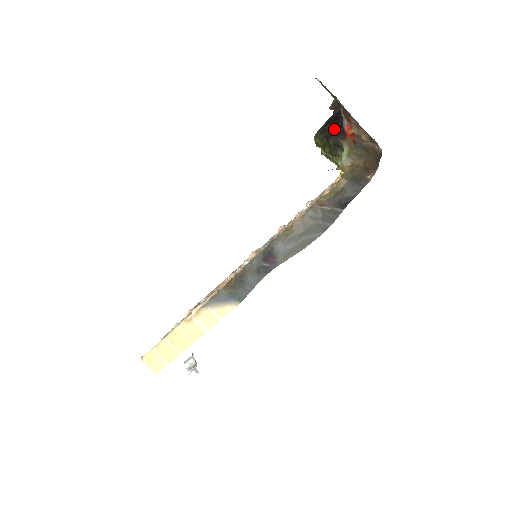
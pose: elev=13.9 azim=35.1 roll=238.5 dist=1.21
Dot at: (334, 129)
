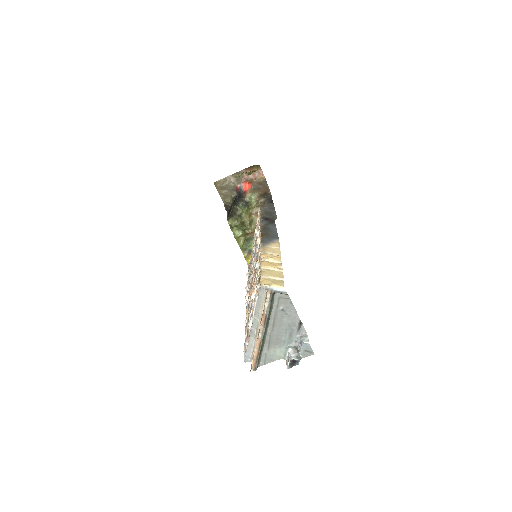
Dot at: (237, 201)
